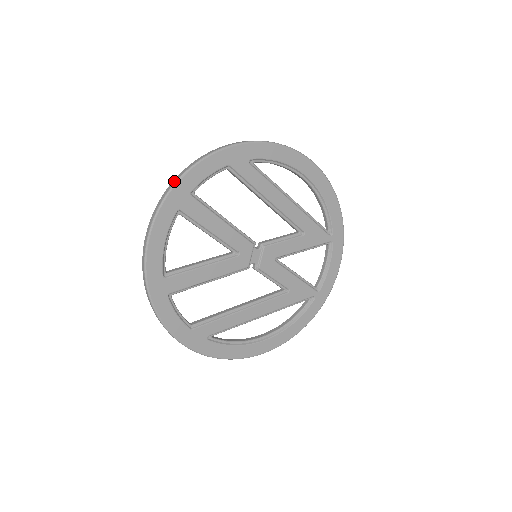
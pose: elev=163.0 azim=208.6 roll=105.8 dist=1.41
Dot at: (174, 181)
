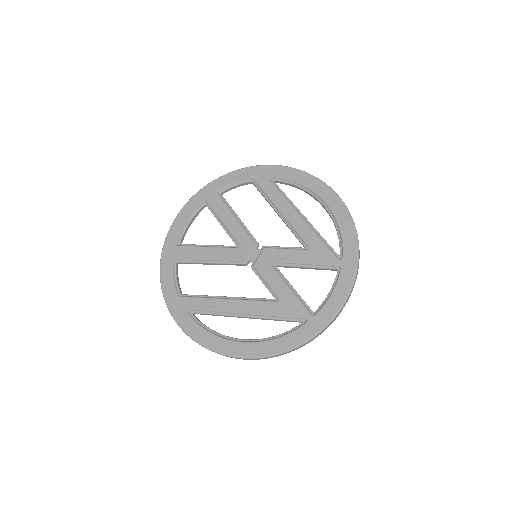
Dot at: (211, 183)
